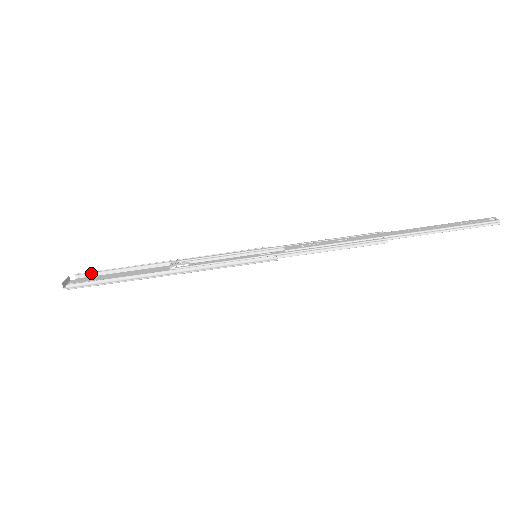
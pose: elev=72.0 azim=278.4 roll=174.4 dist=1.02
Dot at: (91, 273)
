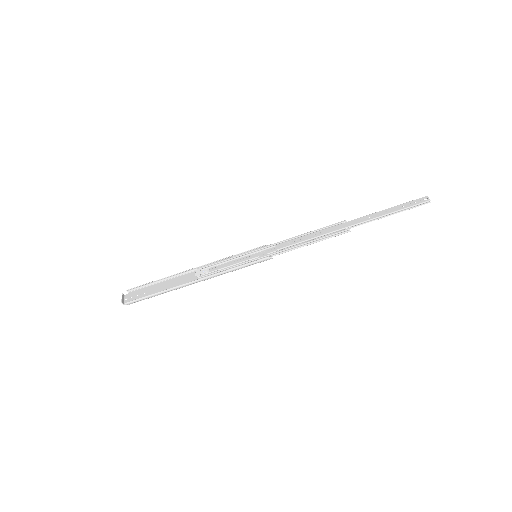
Dot at: (138, 287)
